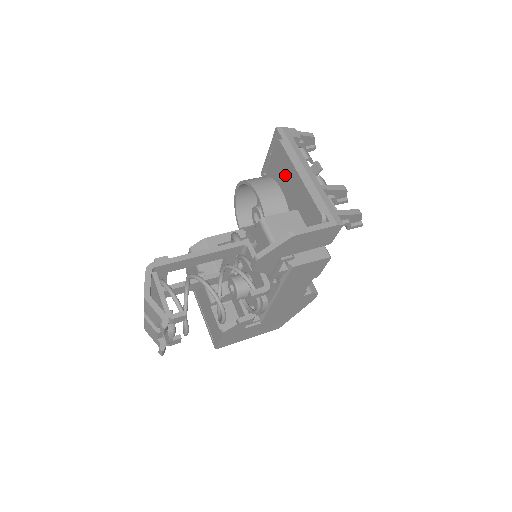
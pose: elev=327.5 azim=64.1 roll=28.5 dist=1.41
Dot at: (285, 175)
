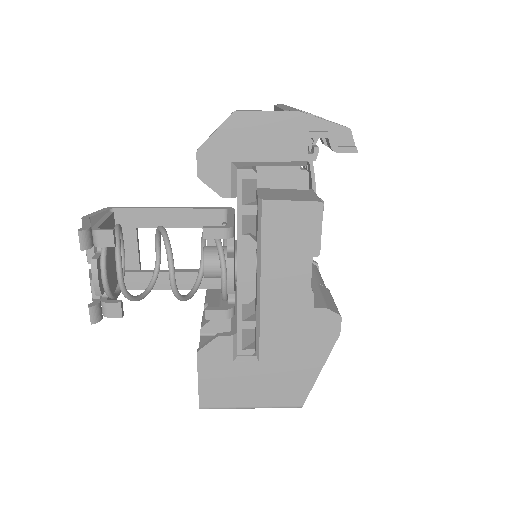
Dot at: occluded
